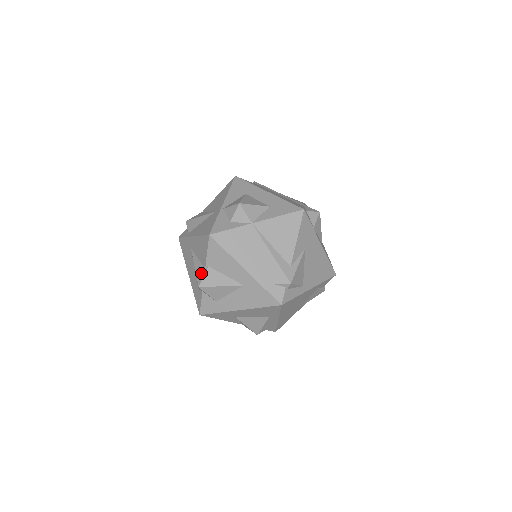
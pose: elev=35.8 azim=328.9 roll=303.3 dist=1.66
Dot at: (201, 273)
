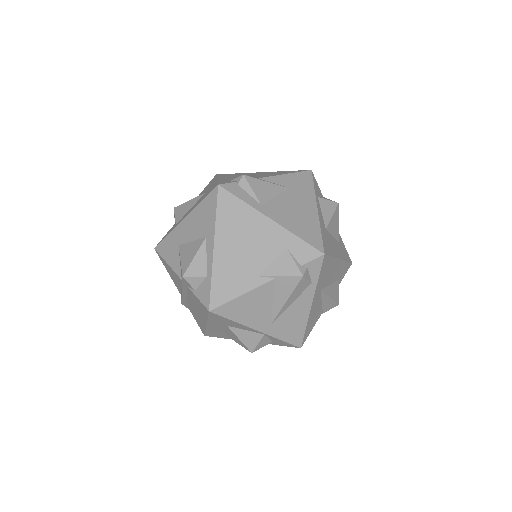
Dot at: occluded
